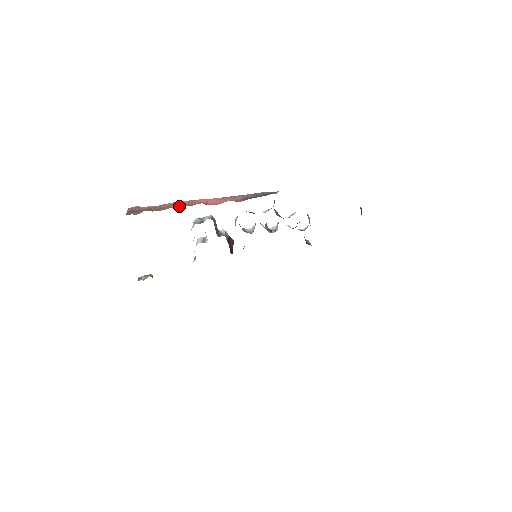
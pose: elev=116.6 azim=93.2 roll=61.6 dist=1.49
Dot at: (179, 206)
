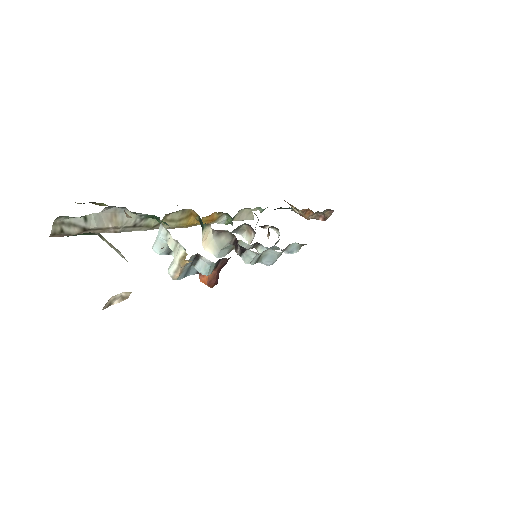
Dot at: (128, 214)
